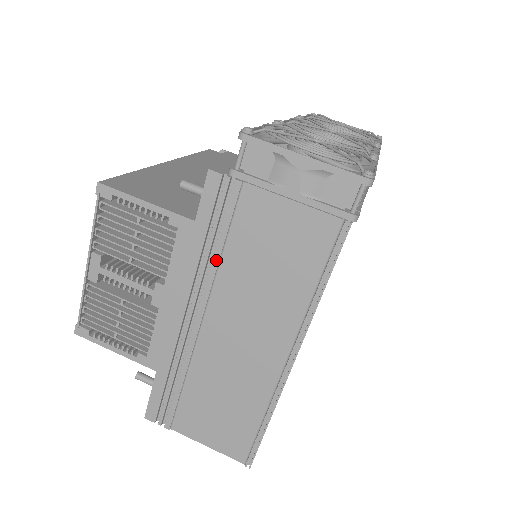
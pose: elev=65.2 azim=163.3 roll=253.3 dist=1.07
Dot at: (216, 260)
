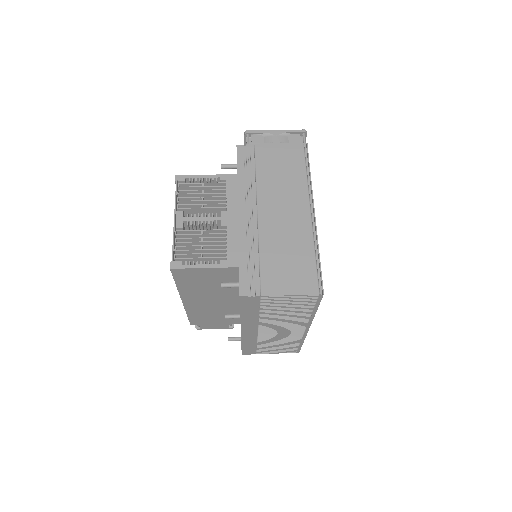
Dot at: (254, 179)
